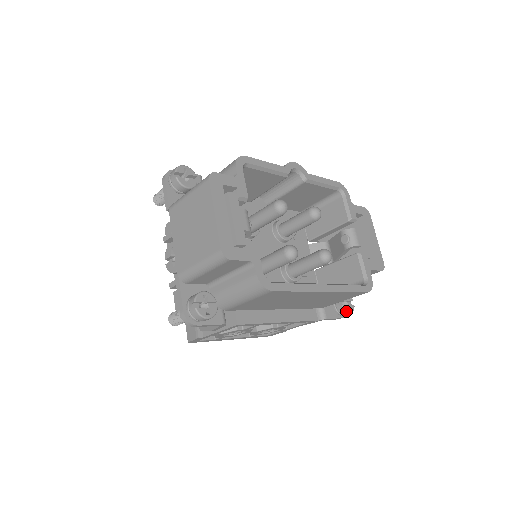
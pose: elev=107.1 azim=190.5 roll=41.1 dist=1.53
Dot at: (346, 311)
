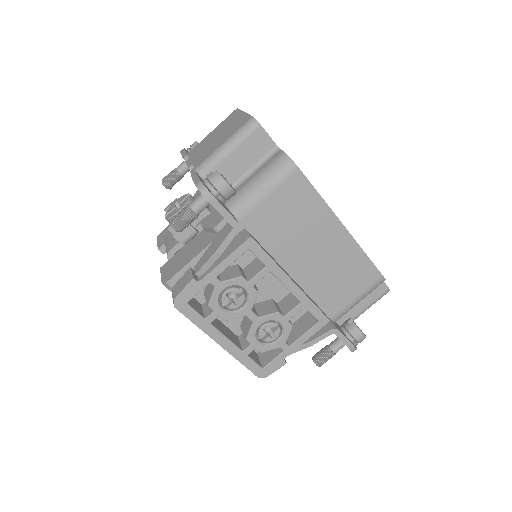
Dot at: (359, 329)
